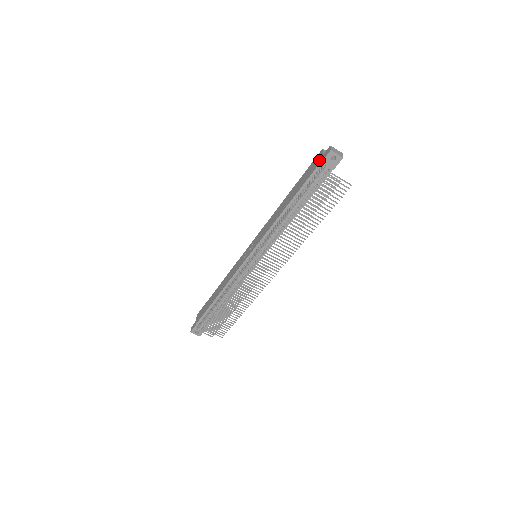
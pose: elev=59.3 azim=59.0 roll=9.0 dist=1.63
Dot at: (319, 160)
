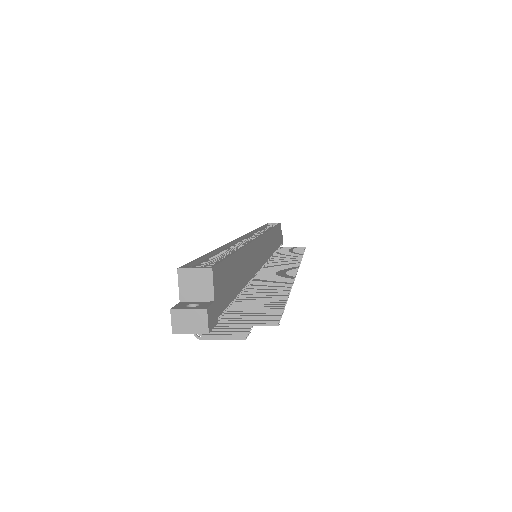
Dot at: occluded
